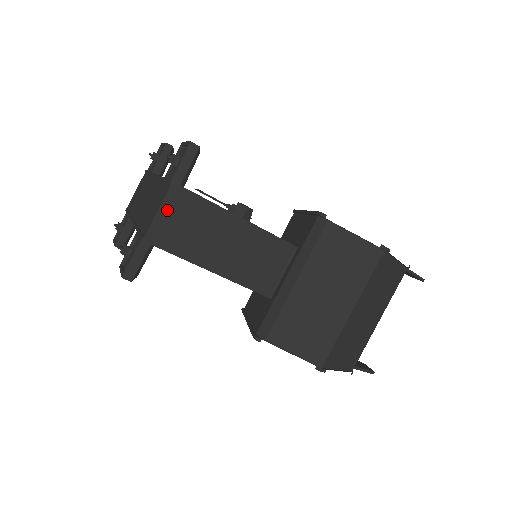
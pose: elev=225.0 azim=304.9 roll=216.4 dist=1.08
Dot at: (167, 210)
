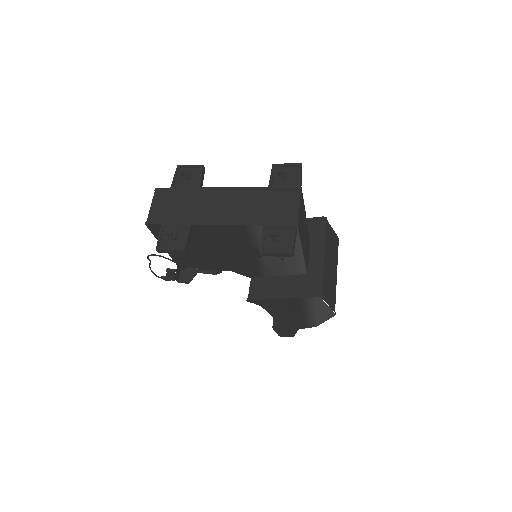
Dot at: (300, 206)
